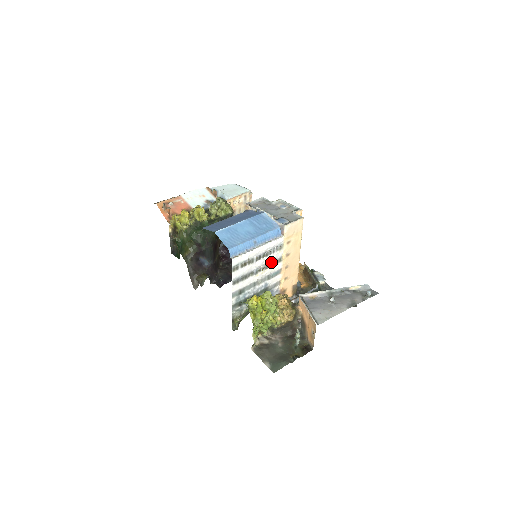
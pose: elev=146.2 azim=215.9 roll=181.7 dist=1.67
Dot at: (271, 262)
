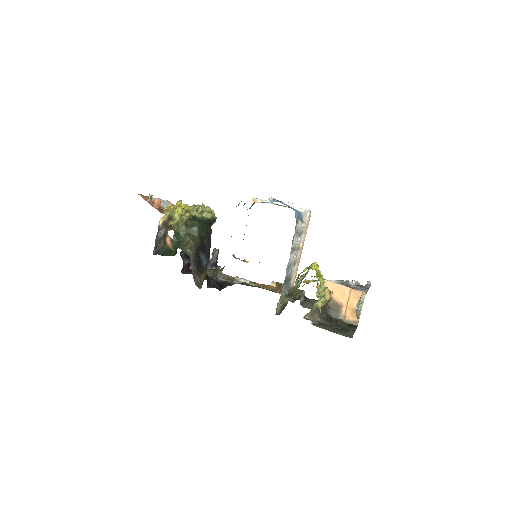
Dot at: (298, 246)
